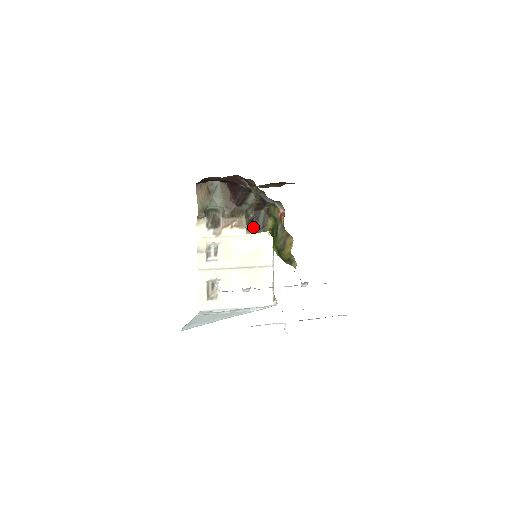
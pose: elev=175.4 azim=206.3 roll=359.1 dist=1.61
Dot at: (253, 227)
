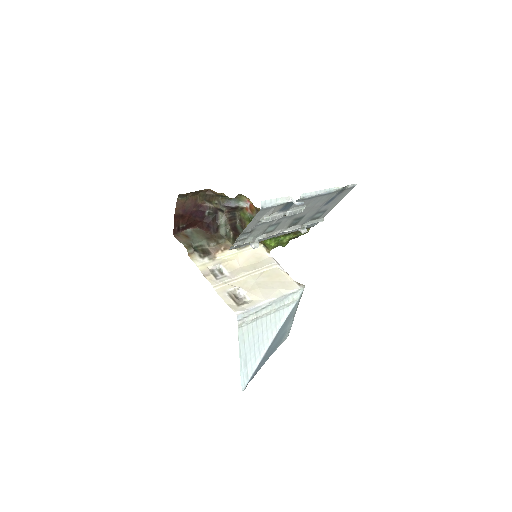
Dot at: occluded
